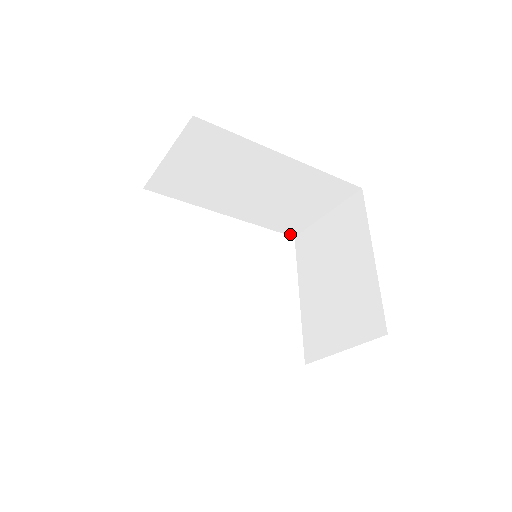
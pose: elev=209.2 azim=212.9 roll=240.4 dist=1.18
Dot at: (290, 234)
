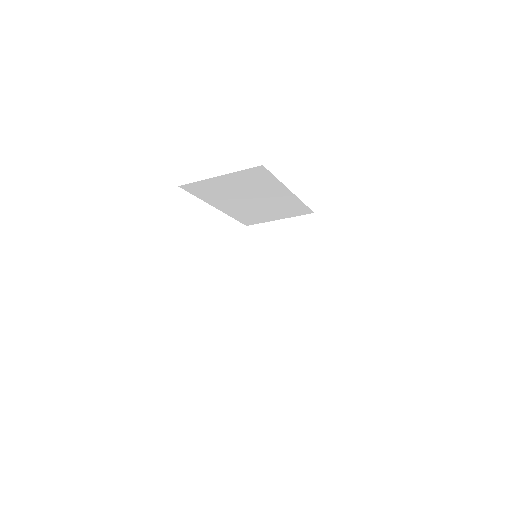
Dot at: (246, 224)
